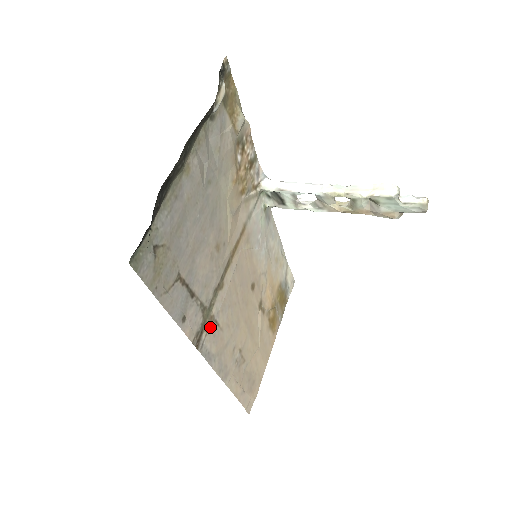
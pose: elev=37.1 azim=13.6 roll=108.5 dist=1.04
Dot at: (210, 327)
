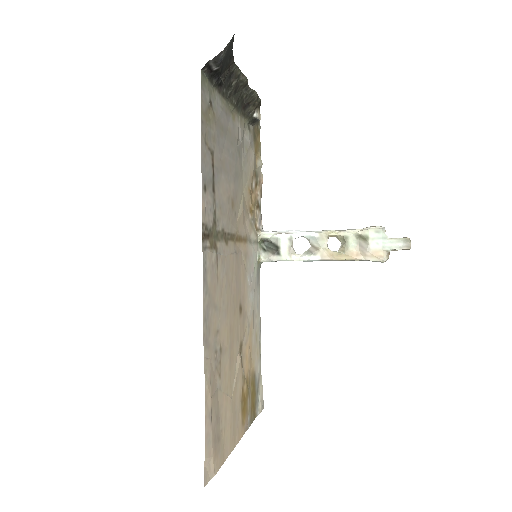
Dot at: (213, 250)
